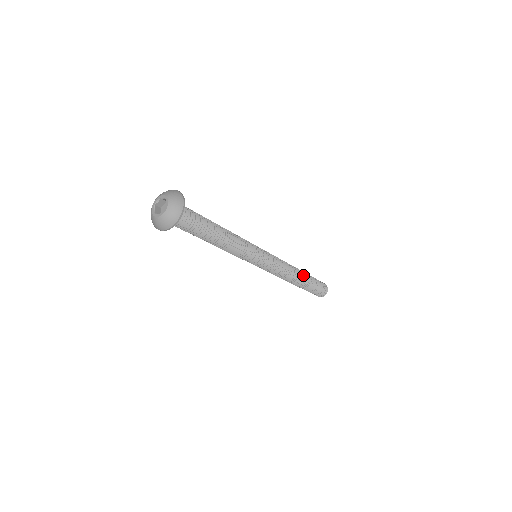
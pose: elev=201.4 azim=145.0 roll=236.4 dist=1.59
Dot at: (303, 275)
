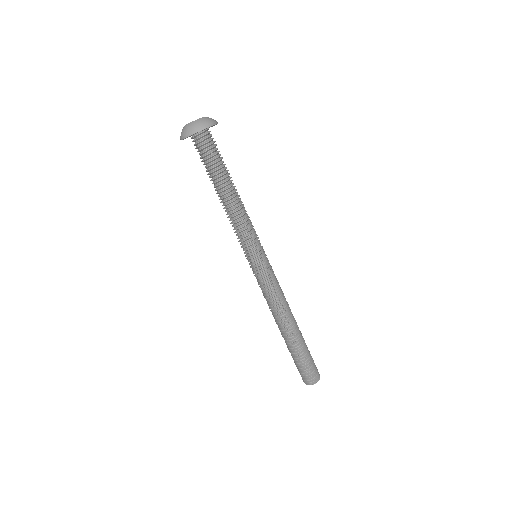
Dot at: occluded
